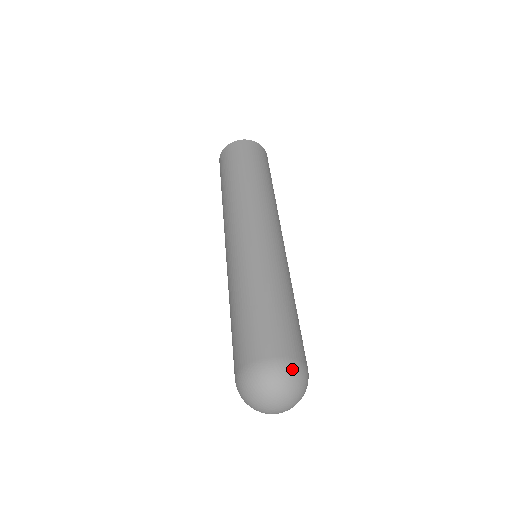
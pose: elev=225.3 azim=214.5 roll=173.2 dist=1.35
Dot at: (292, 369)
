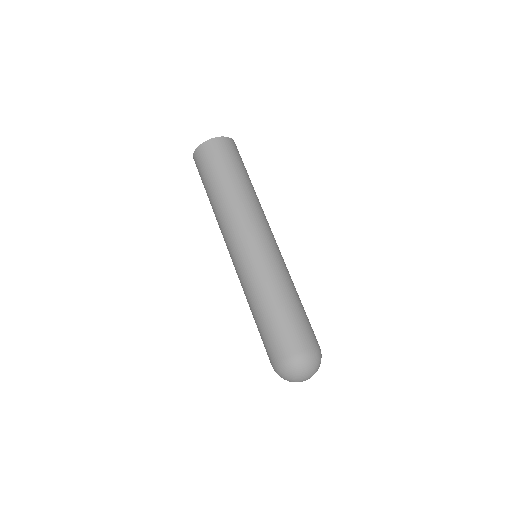
Dot at: (300, 361)
